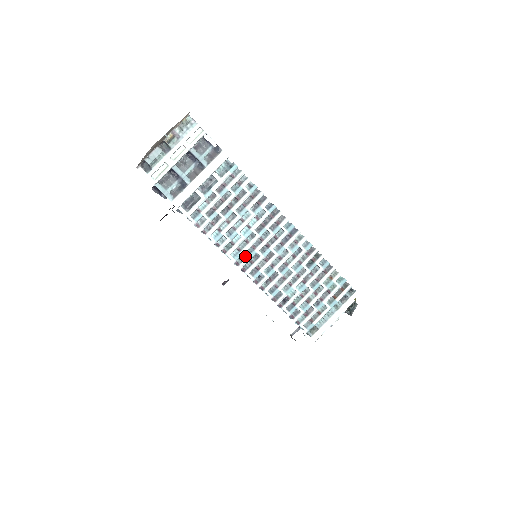
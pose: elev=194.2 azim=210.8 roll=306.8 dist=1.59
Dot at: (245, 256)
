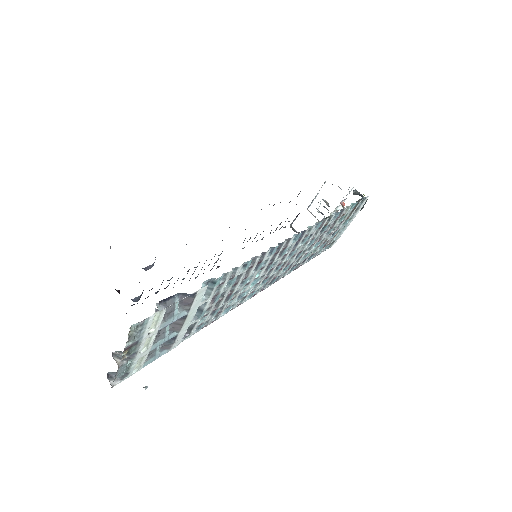
Dot at: (260, 288)
